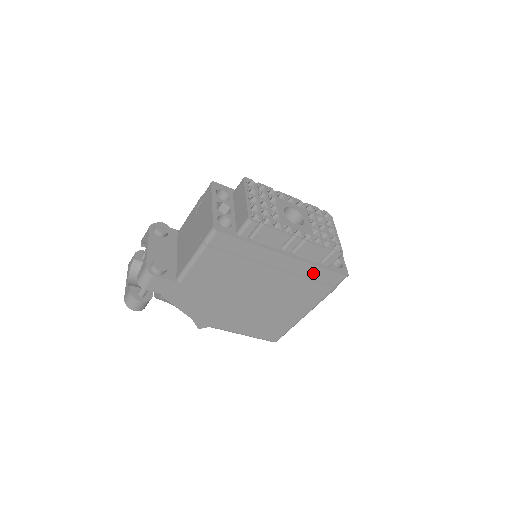
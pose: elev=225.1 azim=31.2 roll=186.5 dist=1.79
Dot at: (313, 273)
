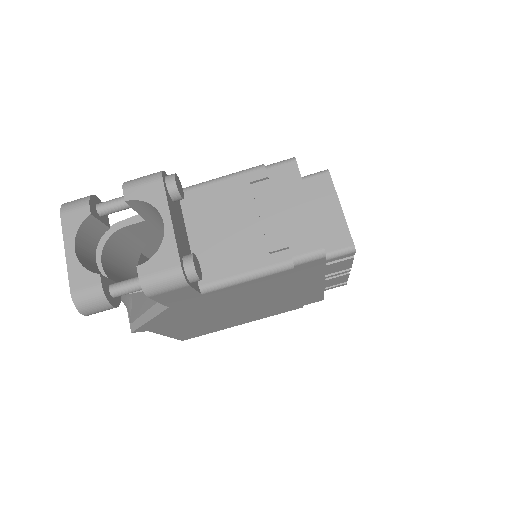
Dot at: (312, 296)
